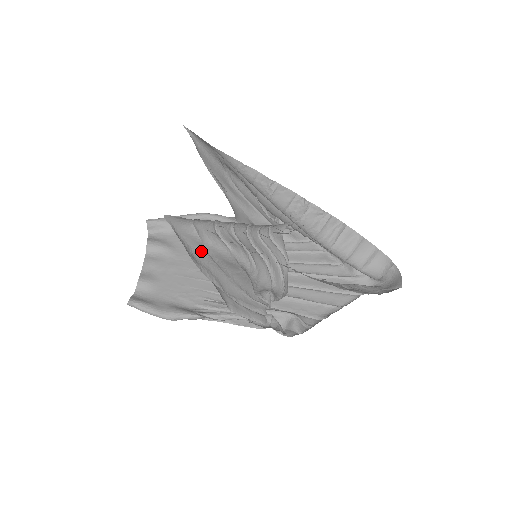
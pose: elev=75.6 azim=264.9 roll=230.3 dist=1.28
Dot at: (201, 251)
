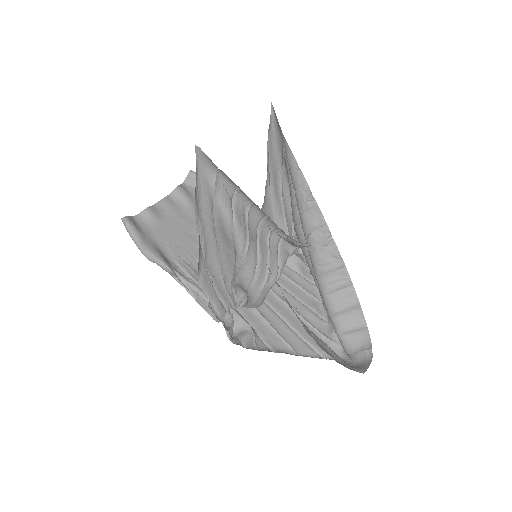
Dot at: (208, 205)
